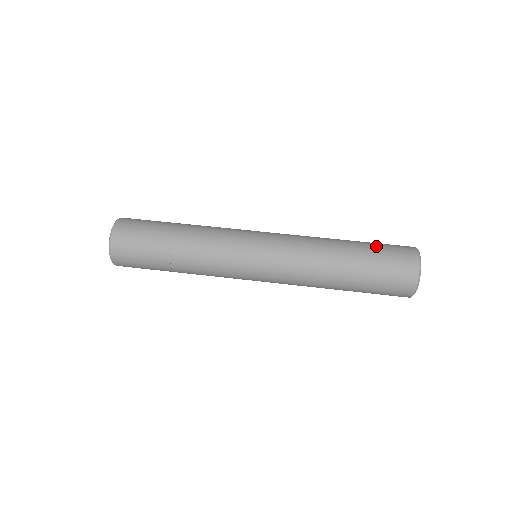
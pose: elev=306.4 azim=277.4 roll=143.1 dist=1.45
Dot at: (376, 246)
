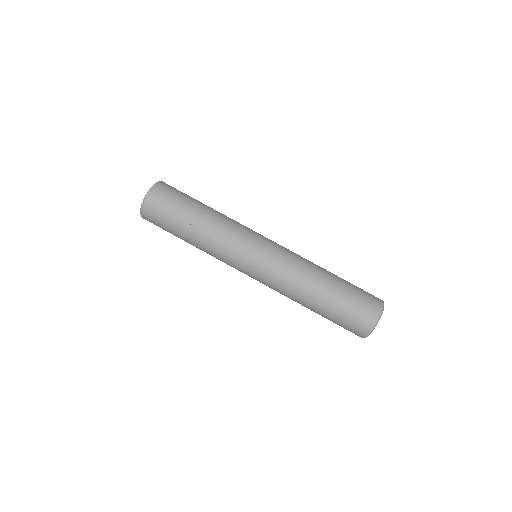
Dot at: (353, 286)
